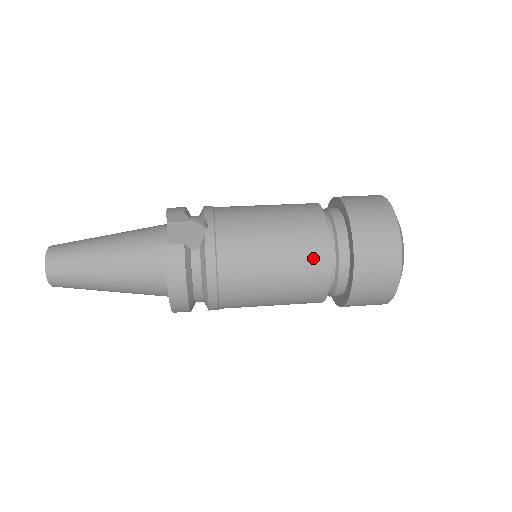
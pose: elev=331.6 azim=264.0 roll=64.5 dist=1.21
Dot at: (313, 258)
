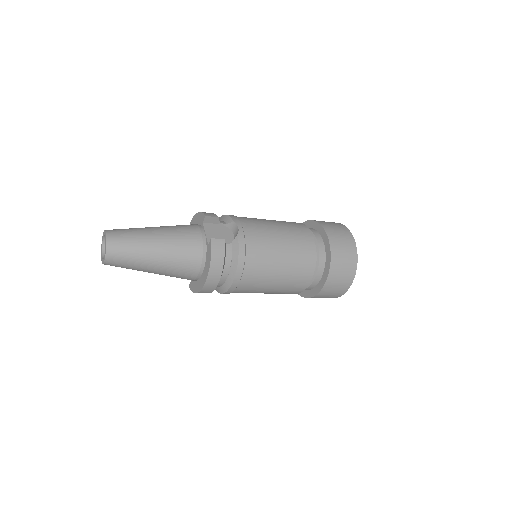
Dot at: (305, 259)
